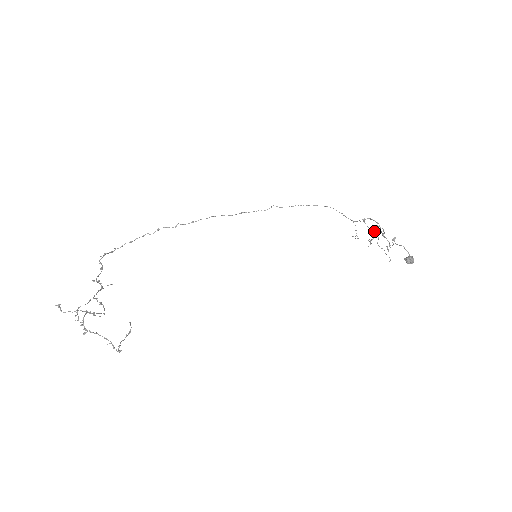
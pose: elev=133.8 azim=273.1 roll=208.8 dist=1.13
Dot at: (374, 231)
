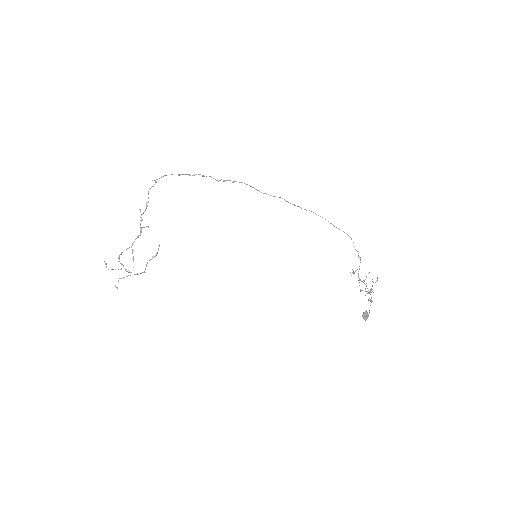
Dot at: occluded
